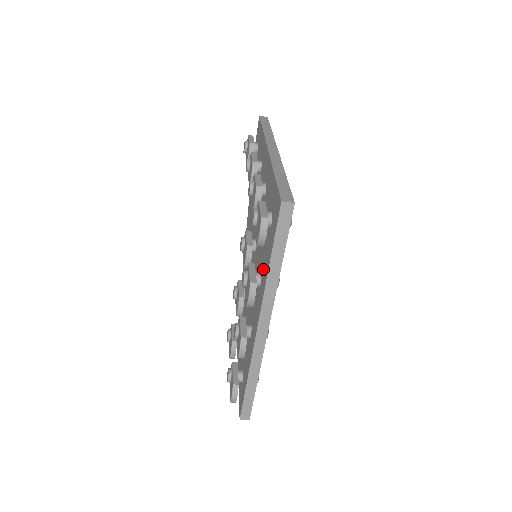
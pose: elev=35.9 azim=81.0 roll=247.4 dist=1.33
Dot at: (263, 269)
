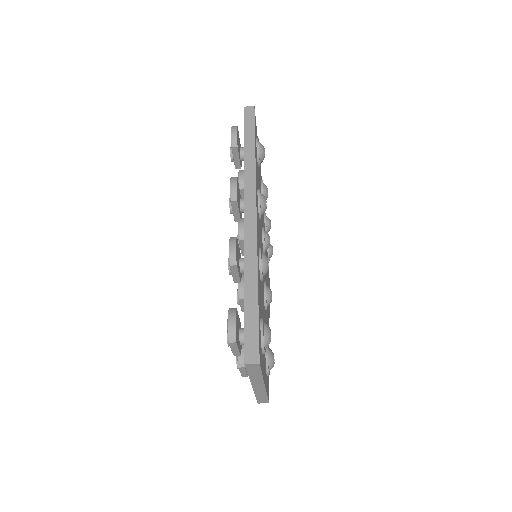
Dot at: occluded
